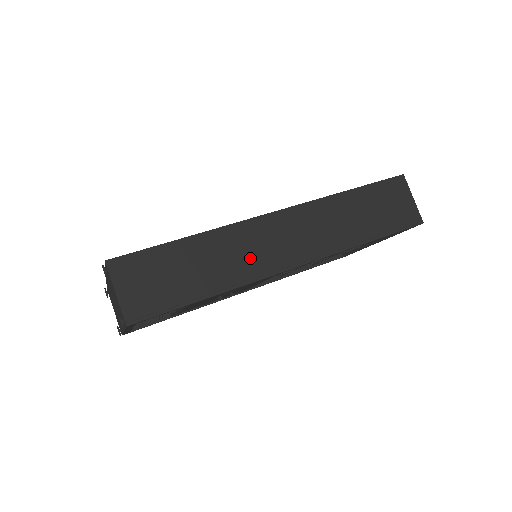
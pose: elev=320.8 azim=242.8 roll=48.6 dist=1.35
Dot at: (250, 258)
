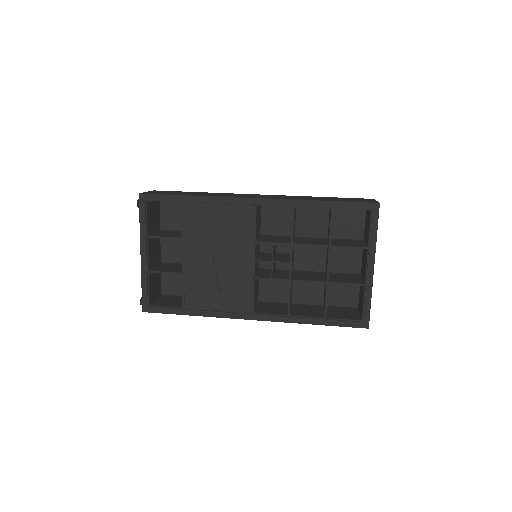
Dot at: (229, 195)
